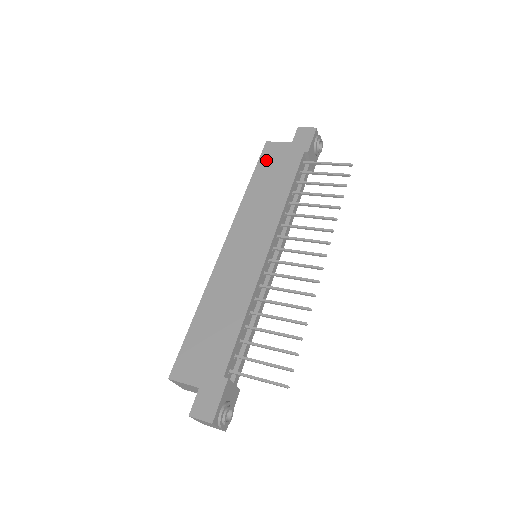
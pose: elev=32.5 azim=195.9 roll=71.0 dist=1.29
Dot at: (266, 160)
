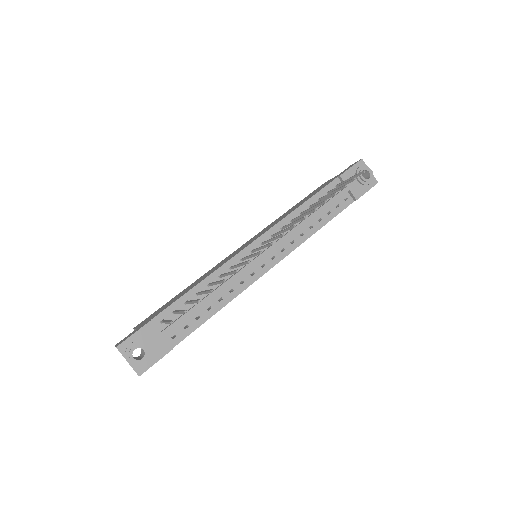
Dot at: occluded
